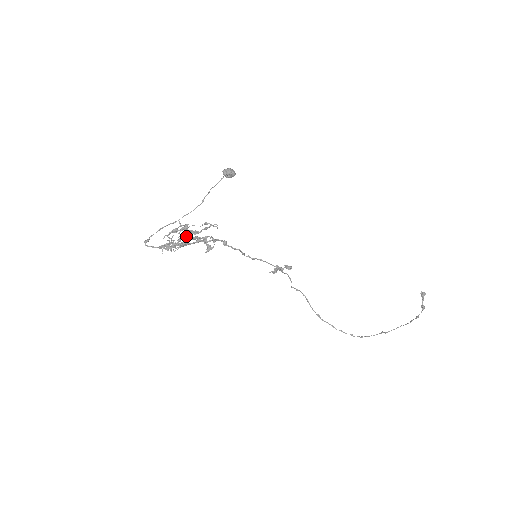
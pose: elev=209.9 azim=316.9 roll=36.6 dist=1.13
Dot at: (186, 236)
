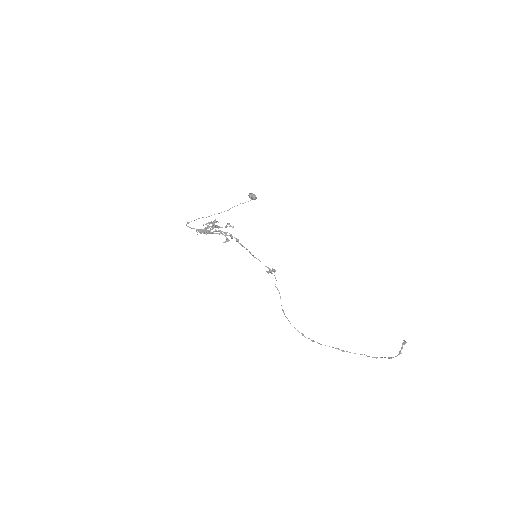
Dot at: occluded
